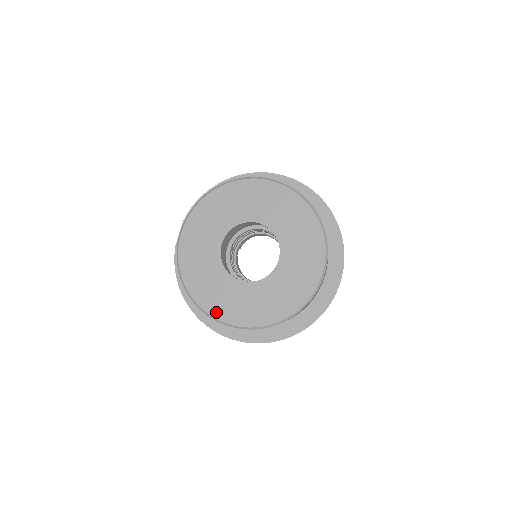
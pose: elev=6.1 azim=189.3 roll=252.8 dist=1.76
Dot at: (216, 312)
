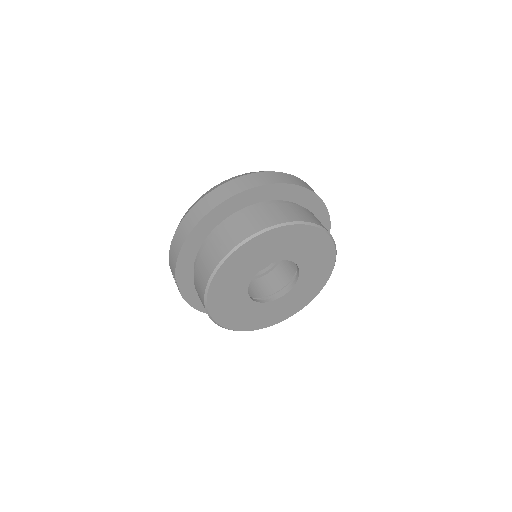
Dot at: (266, 325)
